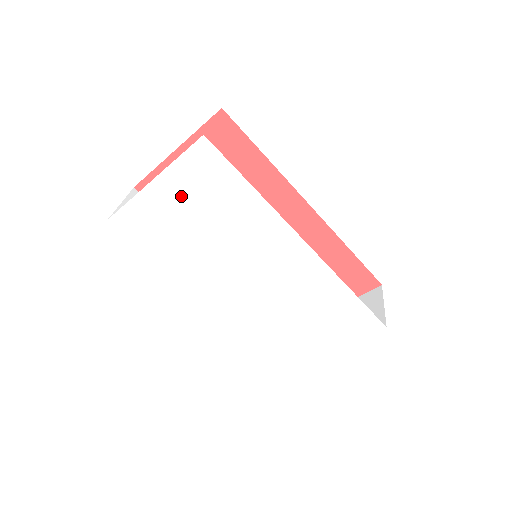
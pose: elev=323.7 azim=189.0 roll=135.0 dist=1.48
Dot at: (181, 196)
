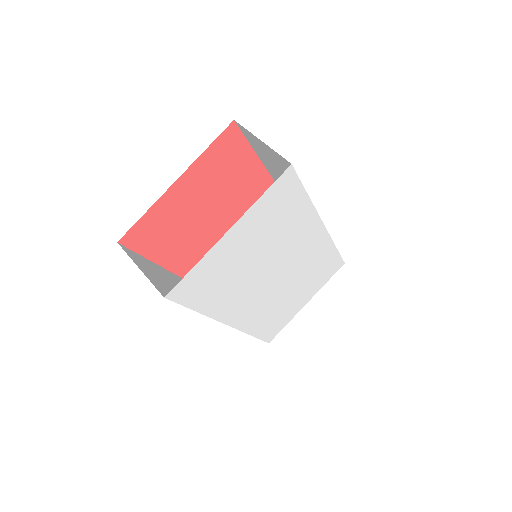
Dot at: (250, 233)
